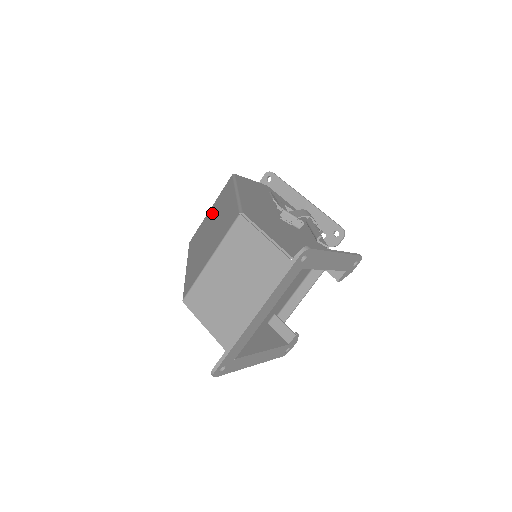
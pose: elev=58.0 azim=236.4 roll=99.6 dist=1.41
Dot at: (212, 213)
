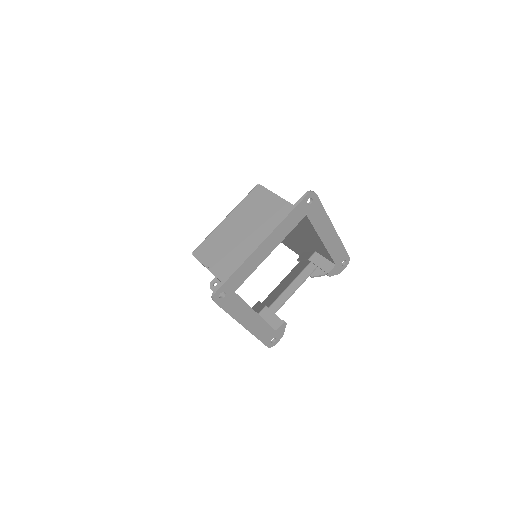
Dot at: occluded
